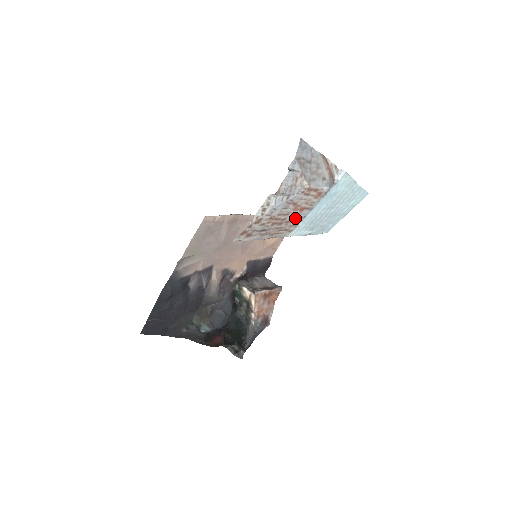
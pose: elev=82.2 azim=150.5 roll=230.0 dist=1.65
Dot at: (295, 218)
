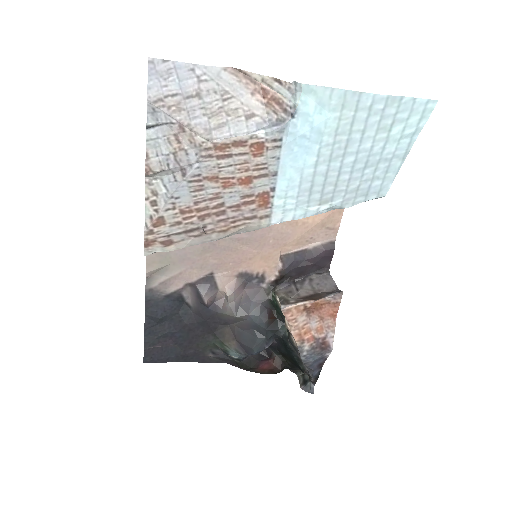
Dot at: (249, 197)
